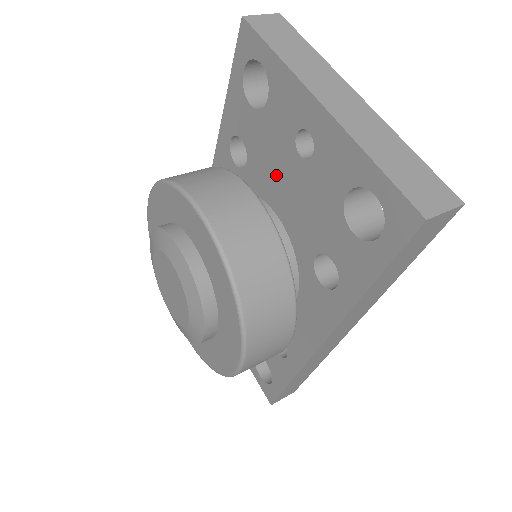
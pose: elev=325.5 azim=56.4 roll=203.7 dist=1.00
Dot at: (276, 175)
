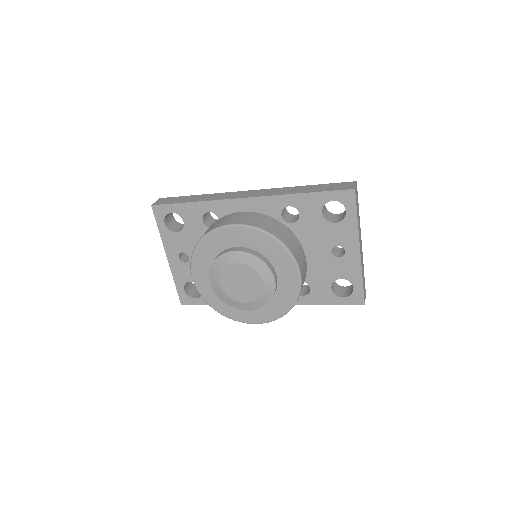
Dot at: (309, 244)
